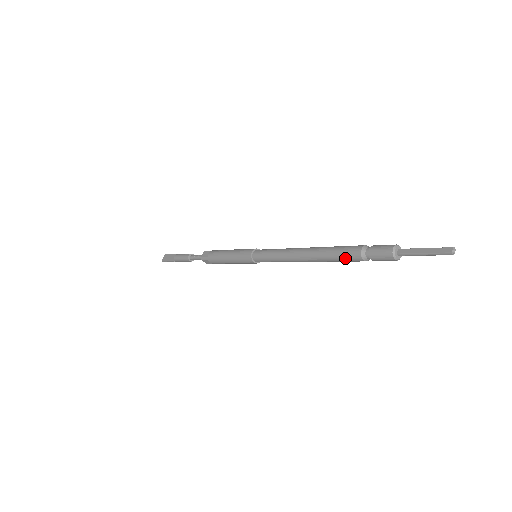
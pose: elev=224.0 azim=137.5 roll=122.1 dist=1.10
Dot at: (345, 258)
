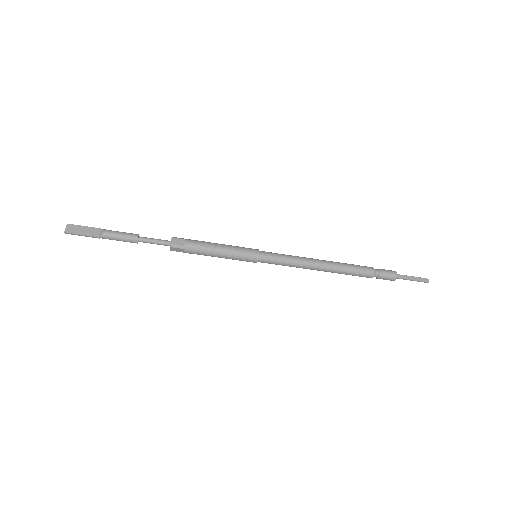
Dot at: (360, 274)
